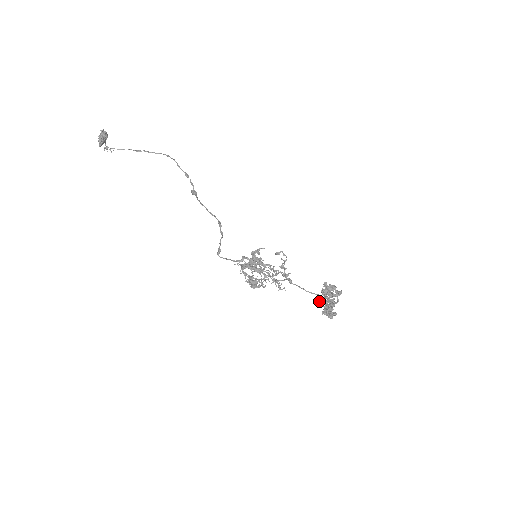
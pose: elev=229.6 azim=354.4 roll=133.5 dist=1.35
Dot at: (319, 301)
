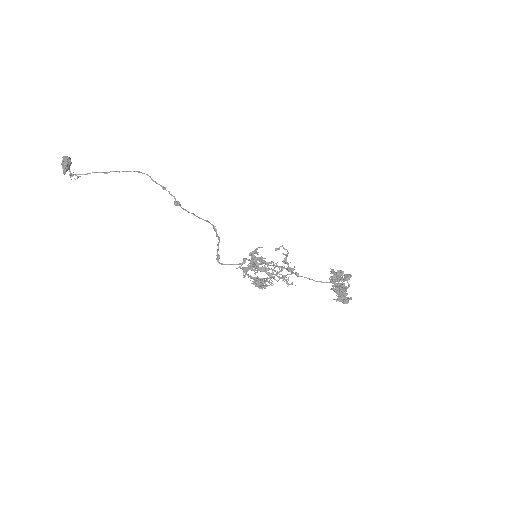
Dot at: (330, 289)
